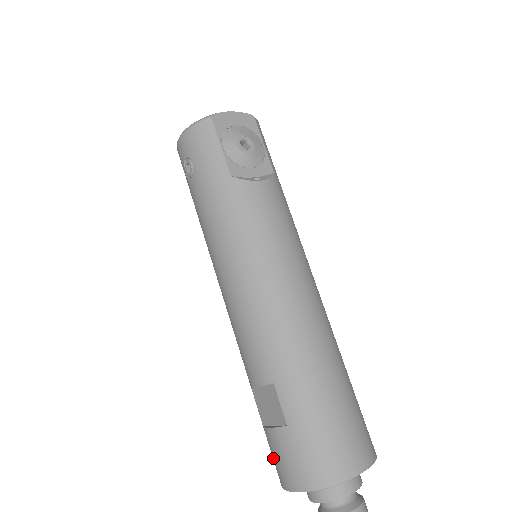
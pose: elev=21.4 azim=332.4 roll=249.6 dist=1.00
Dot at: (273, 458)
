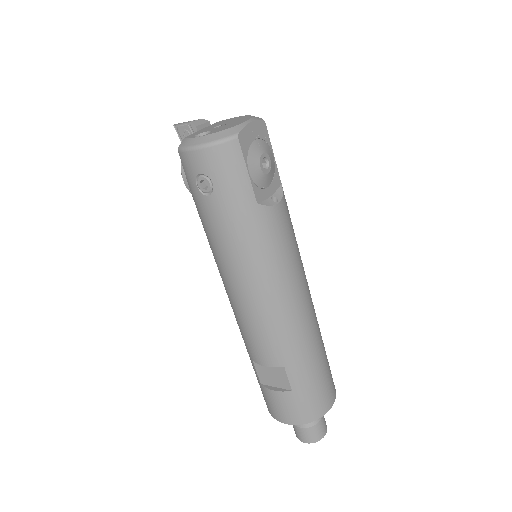
Dot at: (270, 404)
